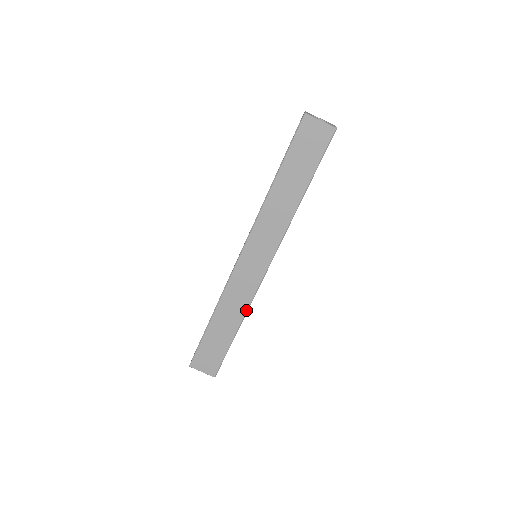
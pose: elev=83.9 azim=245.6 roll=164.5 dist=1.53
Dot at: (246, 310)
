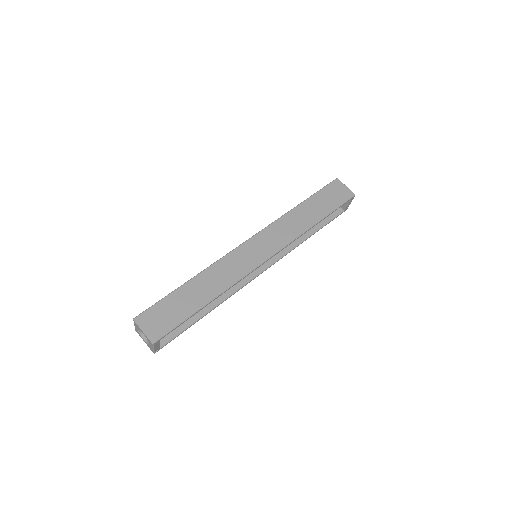
Dot at: (229, 286)
